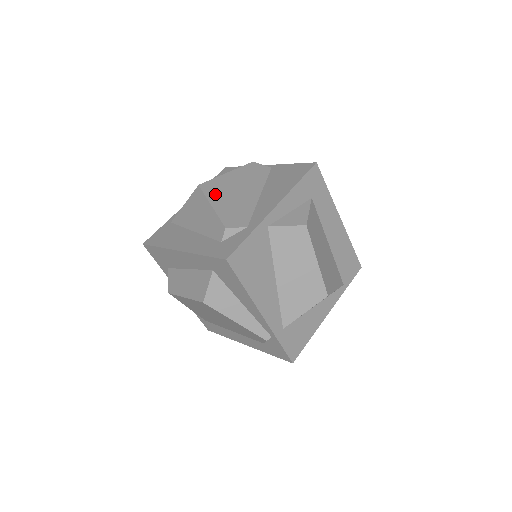
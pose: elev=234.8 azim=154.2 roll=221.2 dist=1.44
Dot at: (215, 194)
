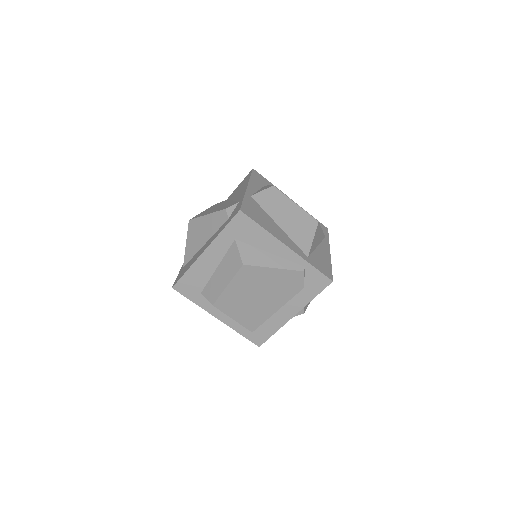
Dot at: (204, 214)
